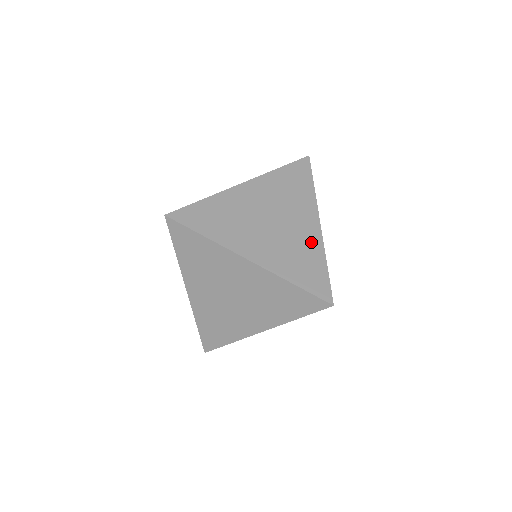
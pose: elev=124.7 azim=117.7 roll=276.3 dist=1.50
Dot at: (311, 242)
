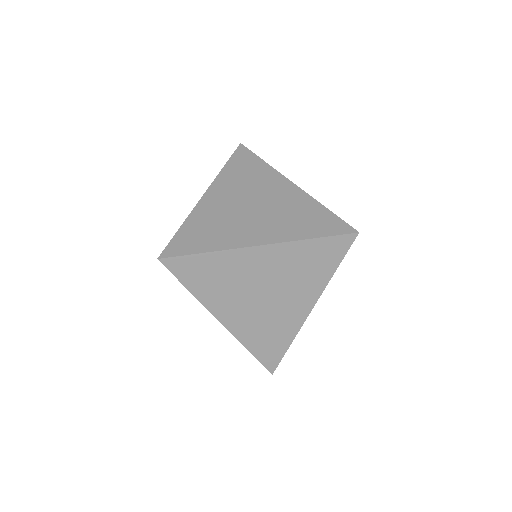
Dot at: (290, 324)
